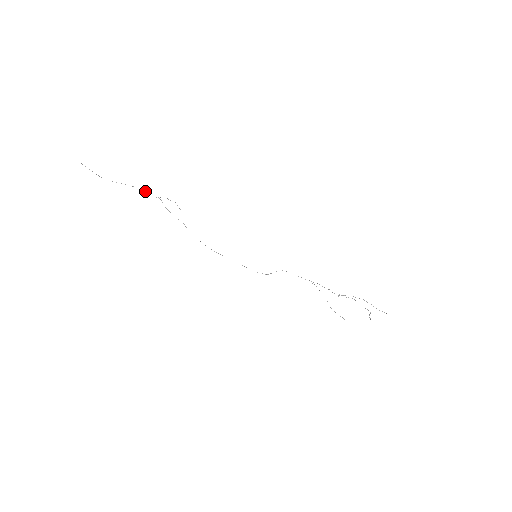
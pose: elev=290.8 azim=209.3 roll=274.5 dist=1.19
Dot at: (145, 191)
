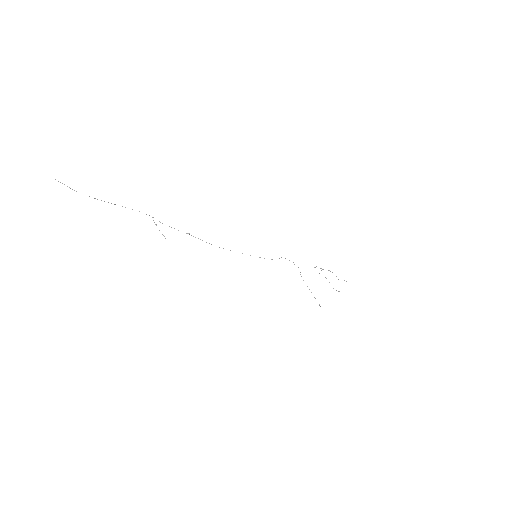
Dot at: (139, 211)
